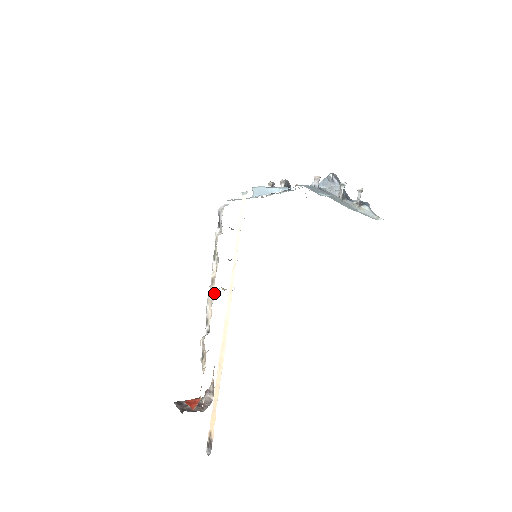
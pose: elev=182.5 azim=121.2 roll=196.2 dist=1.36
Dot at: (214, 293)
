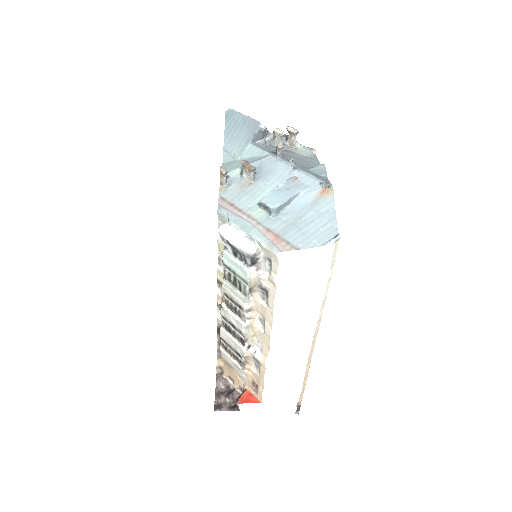
Dot at: (258, 319)
